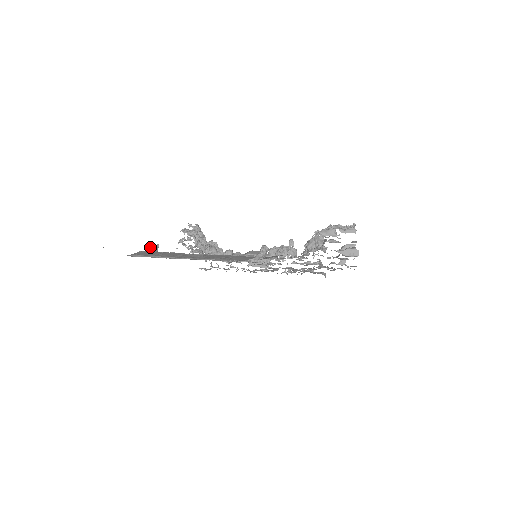
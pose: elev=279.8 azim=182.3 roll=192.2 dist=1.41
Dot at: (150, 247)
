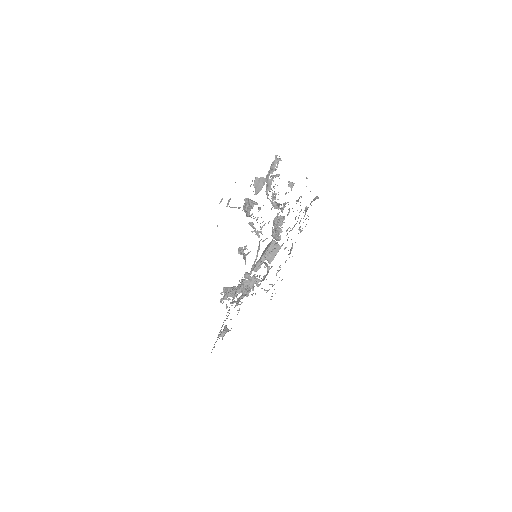
Dot at: occluded
